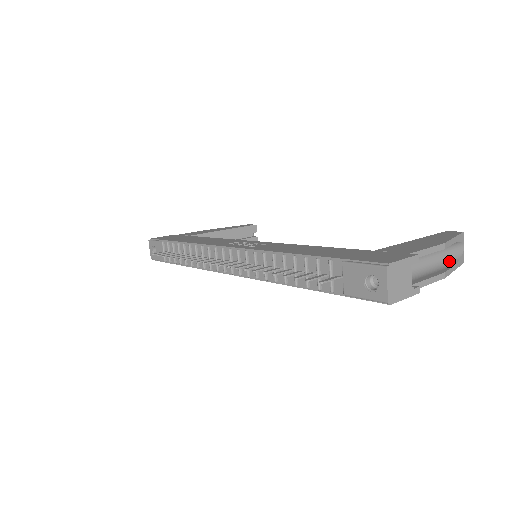
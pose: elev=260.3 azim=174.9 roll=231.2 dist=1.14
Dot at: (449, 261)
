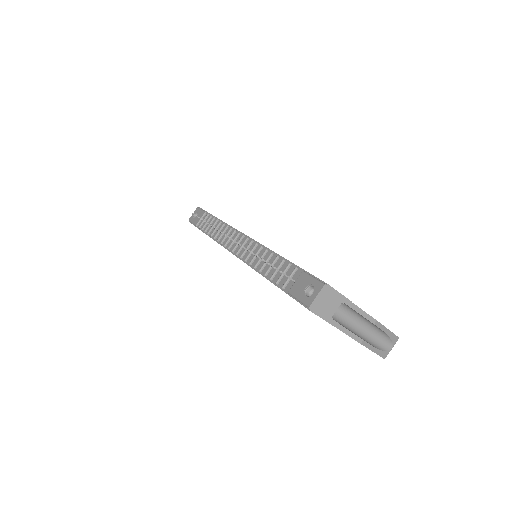
Dot at: (374, 343)
